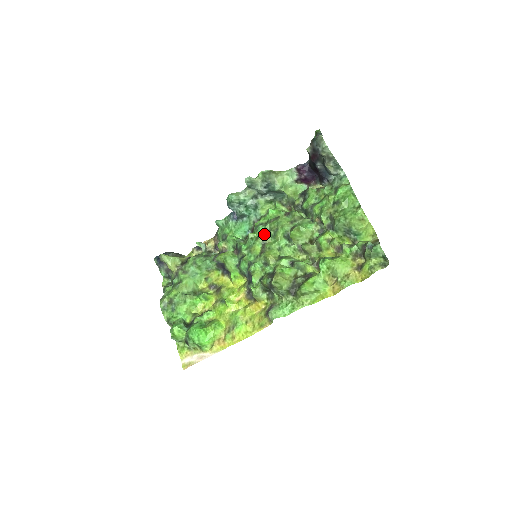
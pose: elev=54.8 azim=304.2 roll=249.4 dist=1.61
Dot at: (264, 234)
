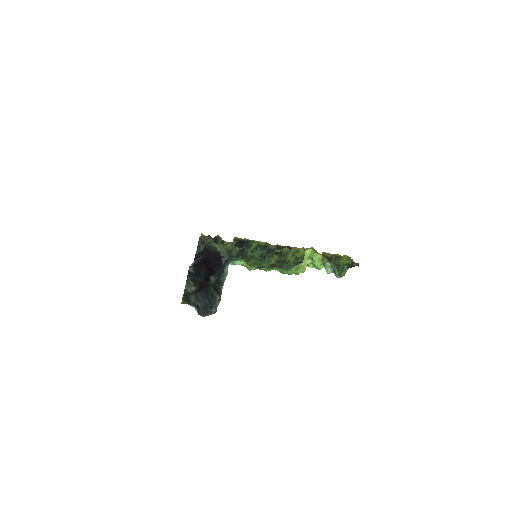
Dot at: occluded
